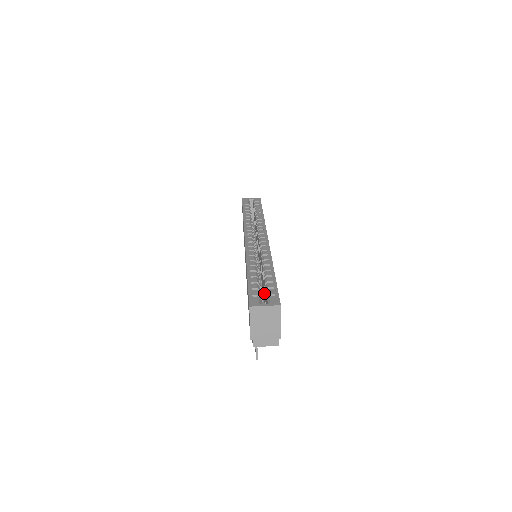
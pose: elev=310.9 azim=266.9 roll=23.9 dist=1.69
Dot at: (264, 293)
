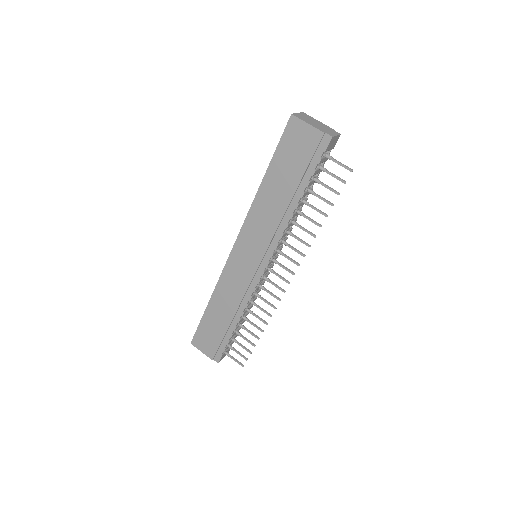
Dot at: occluded
